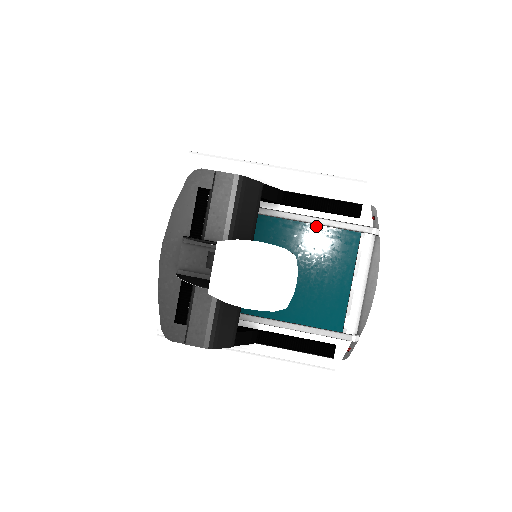
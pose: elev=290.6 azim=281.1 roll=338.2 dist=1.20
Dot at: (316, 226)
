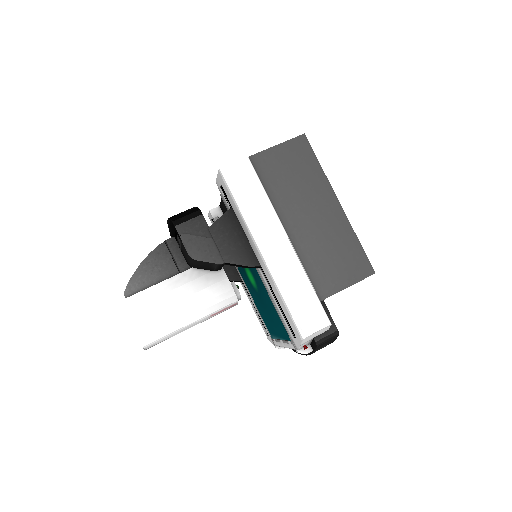
Dot at: (272, 302)
